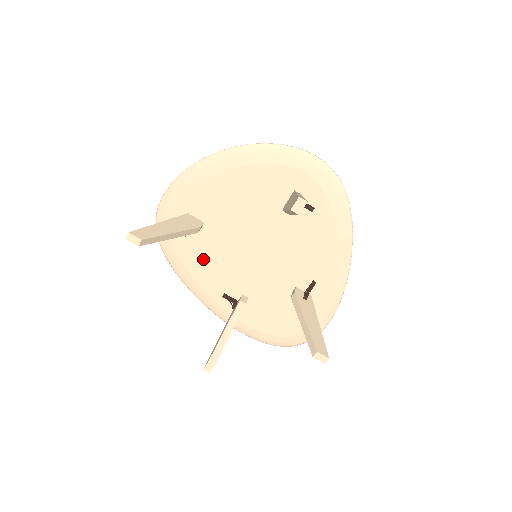
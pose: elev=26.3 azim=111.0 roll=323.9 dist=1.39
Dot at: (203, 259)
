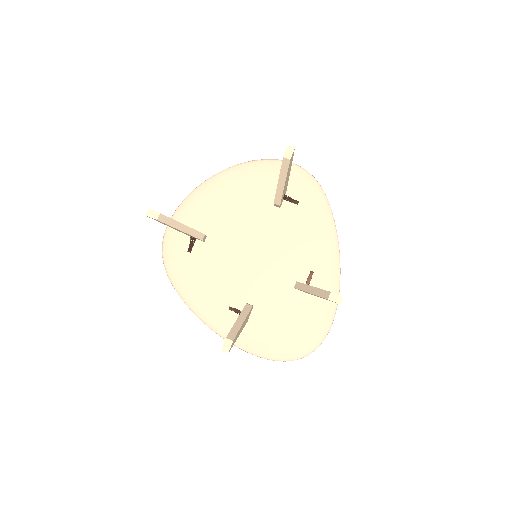
Dot at: (207, 273)
